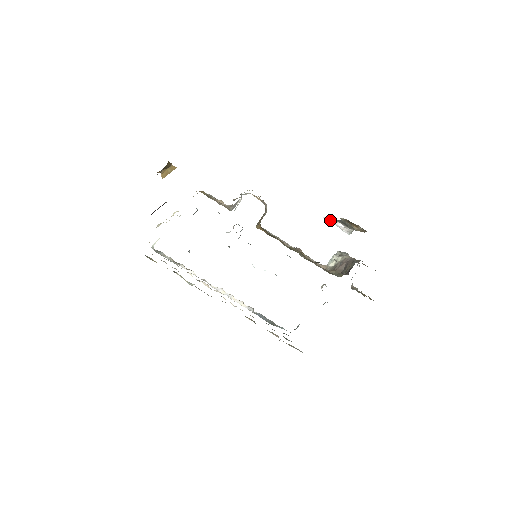
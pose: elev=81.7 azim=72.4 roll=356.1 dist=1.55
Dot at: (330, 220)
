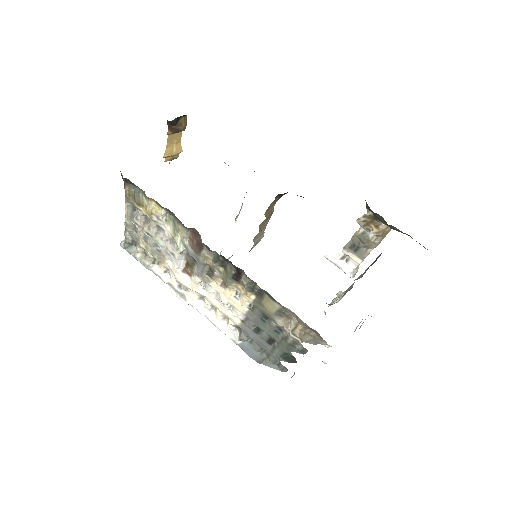
Dot at: (332, 258)
